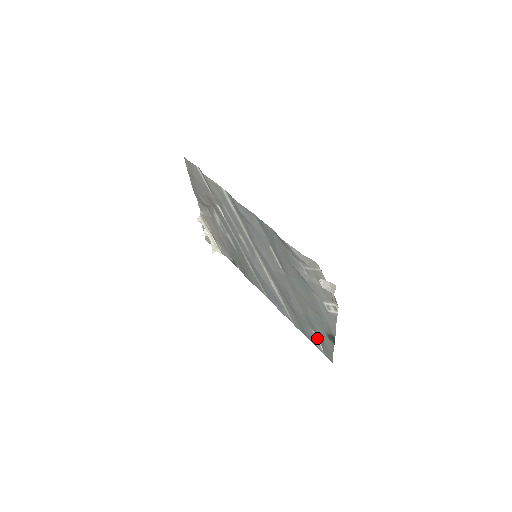
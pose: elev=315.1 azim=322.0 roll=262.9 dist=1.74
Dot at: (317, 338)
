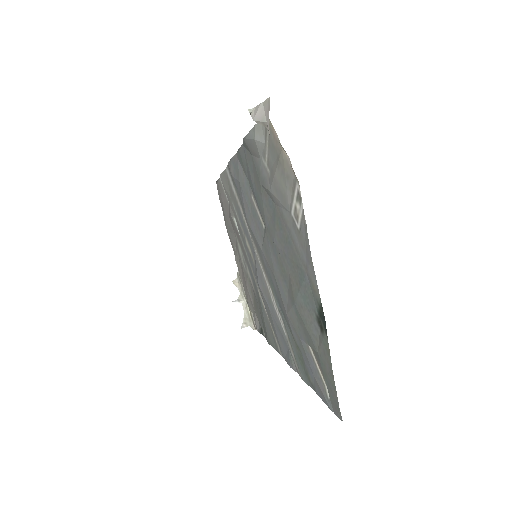
Dot at: (317, 365)
